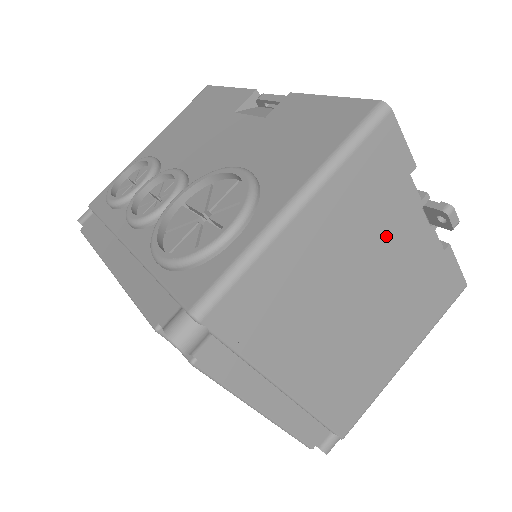
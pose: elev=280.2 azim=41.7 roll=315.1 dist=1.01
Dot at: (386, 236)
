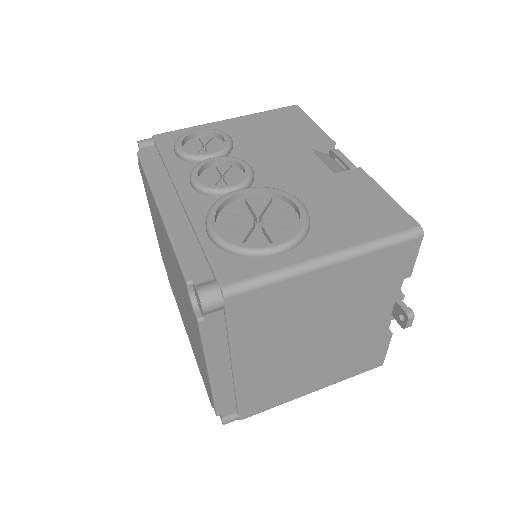
Dot at: (363, 308)
